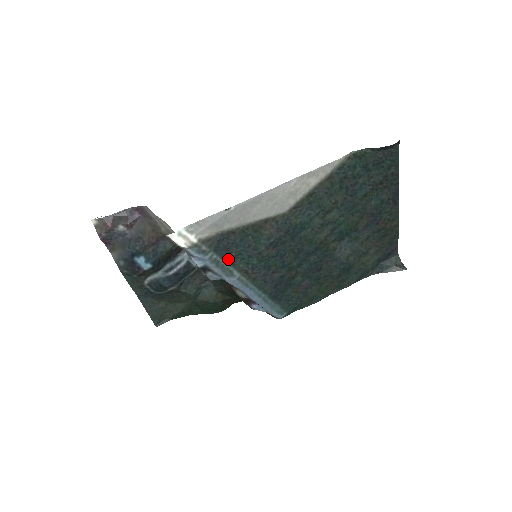
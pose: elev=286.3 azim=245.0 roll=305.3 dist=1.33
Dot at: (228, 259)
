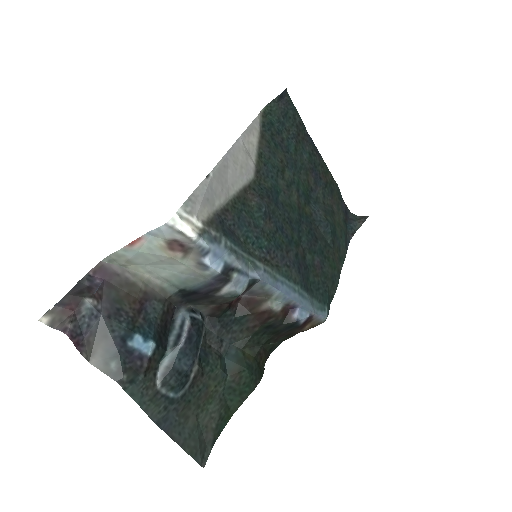
Dot at: (241, 247)
